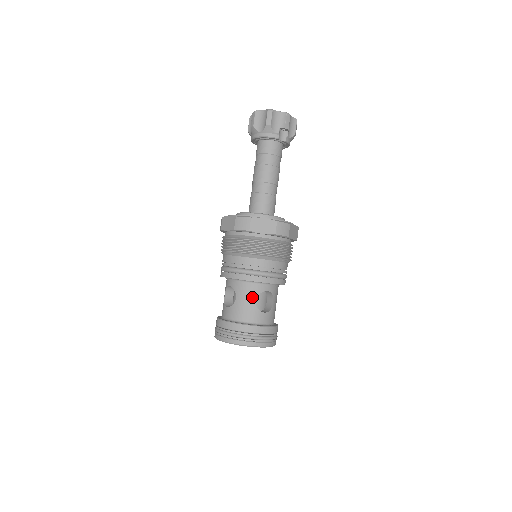
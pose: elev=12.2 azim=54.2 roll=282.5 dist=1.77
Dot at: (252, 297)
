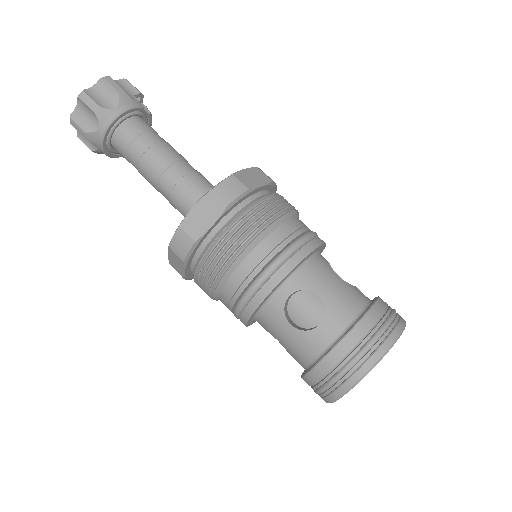
Dot at: (331, 275)
